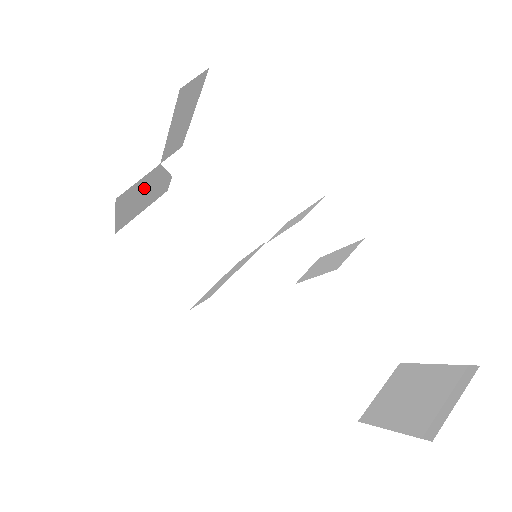
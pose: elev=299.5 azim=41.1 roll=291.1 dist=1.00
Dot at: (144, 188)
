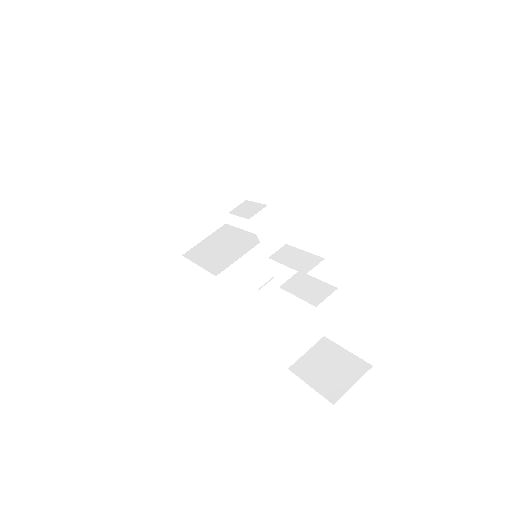
Dot at: occluded
